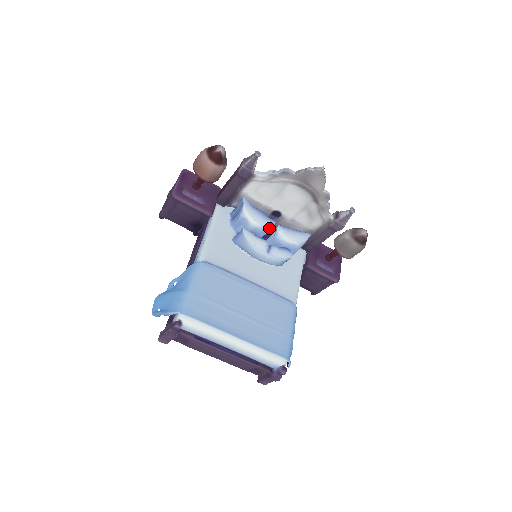
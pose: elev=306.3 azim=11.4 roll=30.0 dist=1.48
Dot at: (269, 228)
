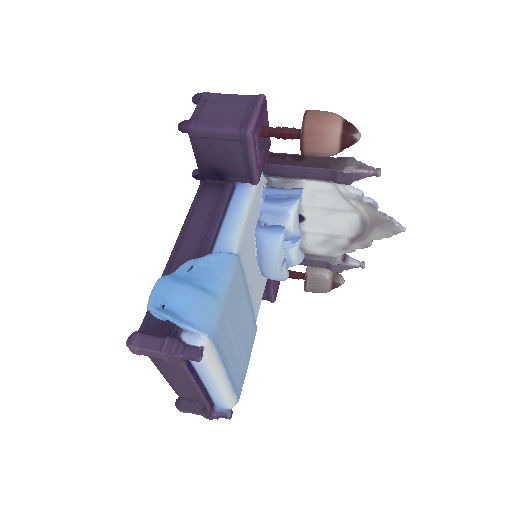
Dot at: (295, 237)
